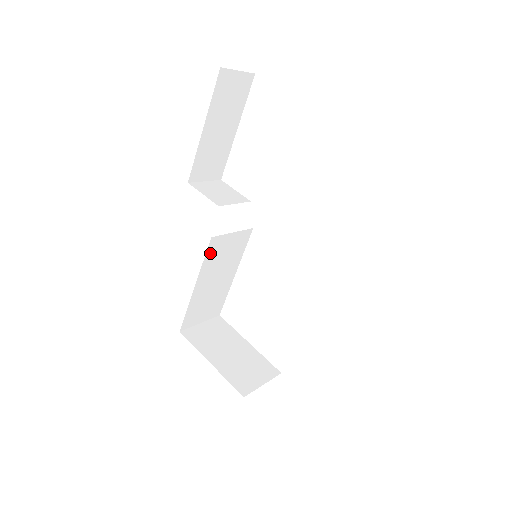
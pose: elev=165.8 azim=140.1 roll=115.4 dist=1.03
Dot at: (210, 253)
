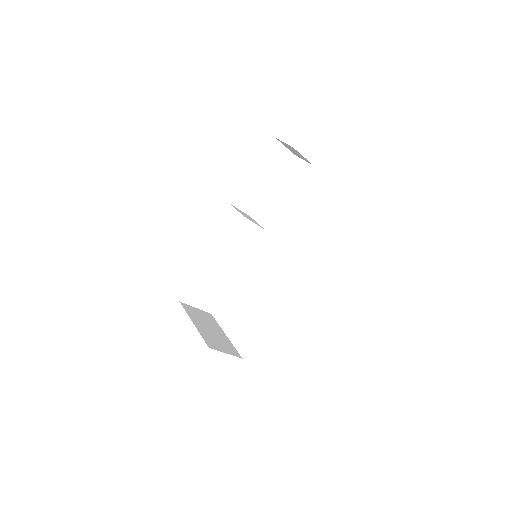
Dot at: (226, 244)
